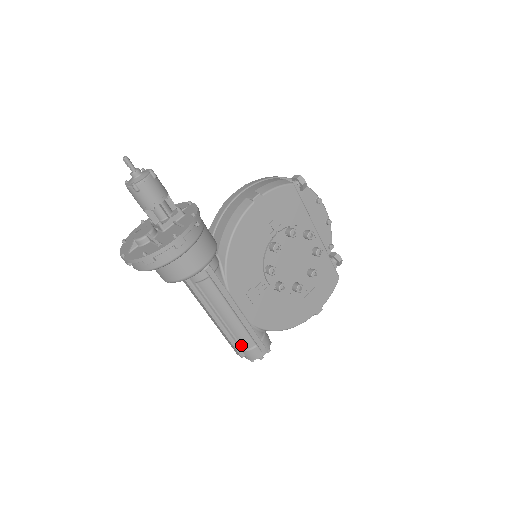
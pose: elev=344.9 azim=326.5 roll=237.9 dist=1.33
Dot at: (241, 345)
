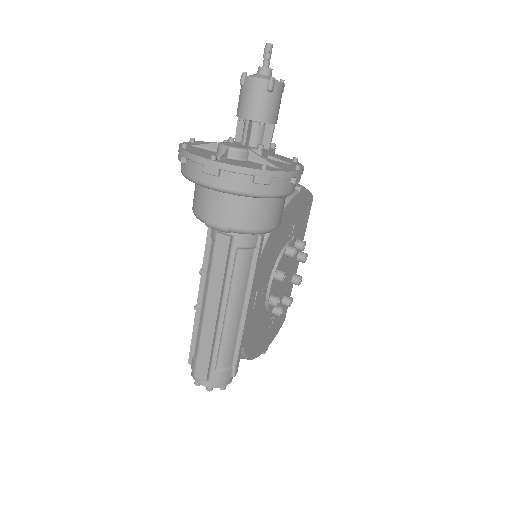
Dot at: (217, 361)
